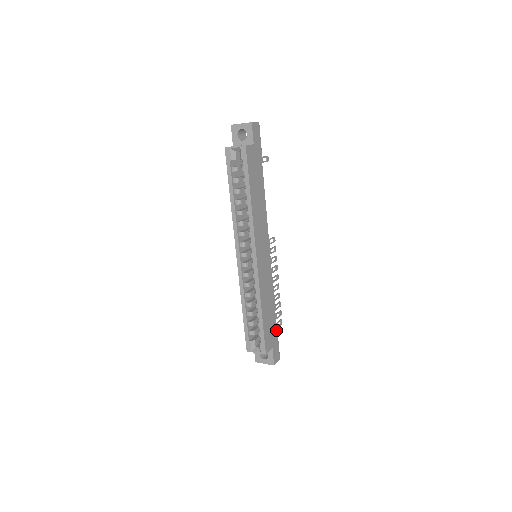
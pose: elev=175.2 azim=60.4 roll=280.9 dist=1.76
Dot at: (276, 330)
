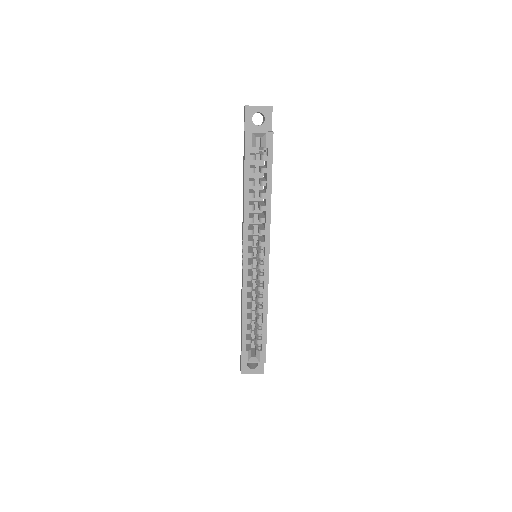
Dot at: occluded
